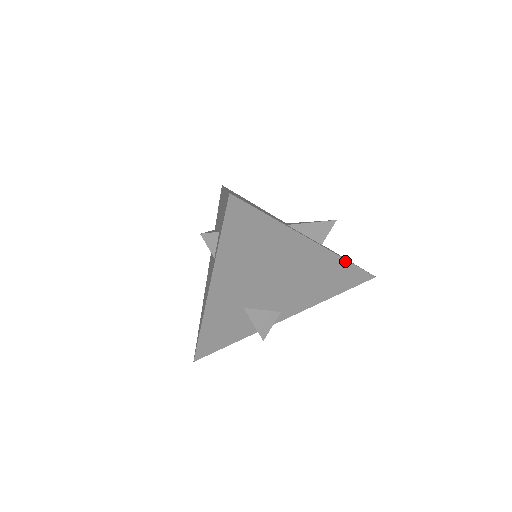
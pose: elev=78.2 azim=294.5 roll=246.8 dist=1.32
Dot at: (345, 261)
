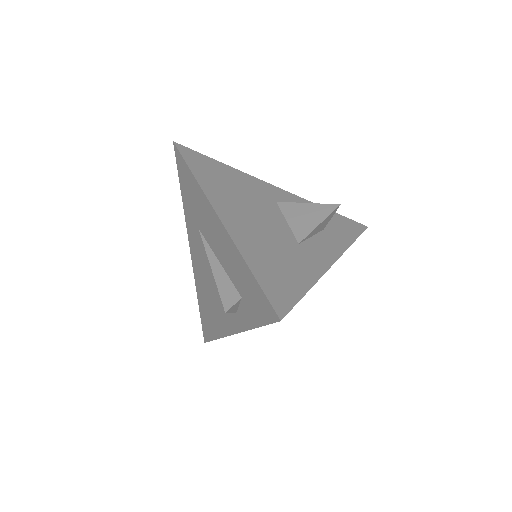
Dot at: (350, 245)
